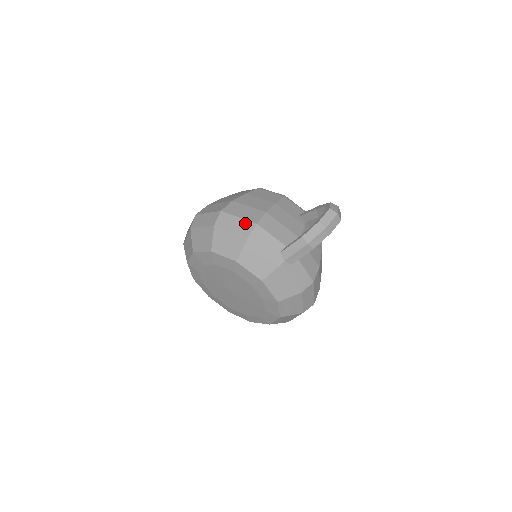
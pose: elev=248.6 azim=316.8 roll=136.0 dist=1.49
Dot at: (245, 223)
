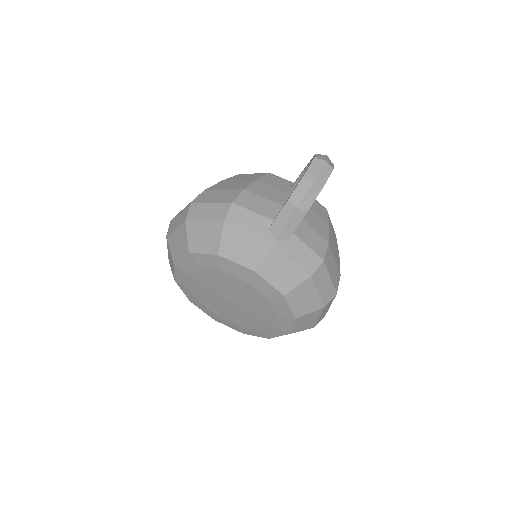
Dot at: (219, 206)
